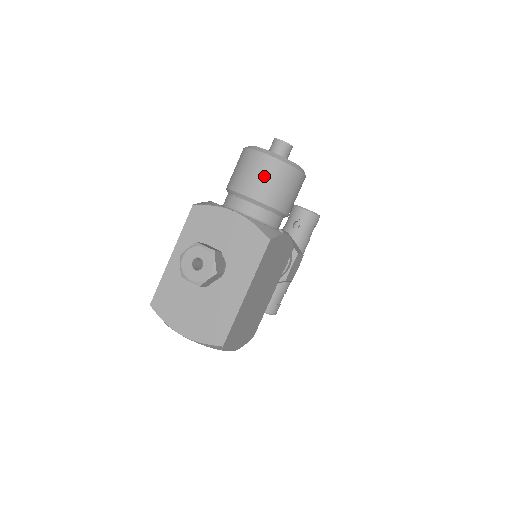
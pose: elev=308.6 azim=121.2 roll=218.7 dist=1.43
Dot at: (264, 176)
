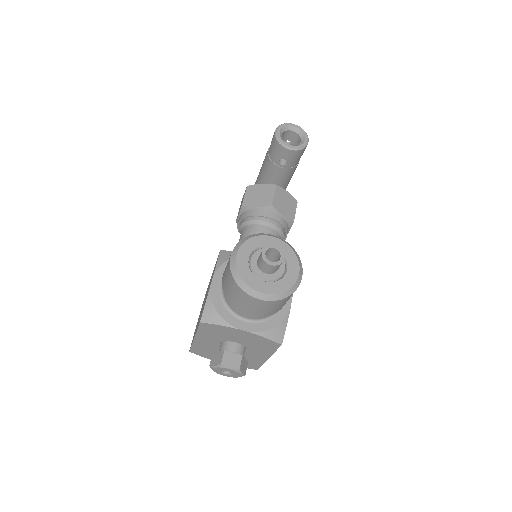
Dot at: (264, 309)
